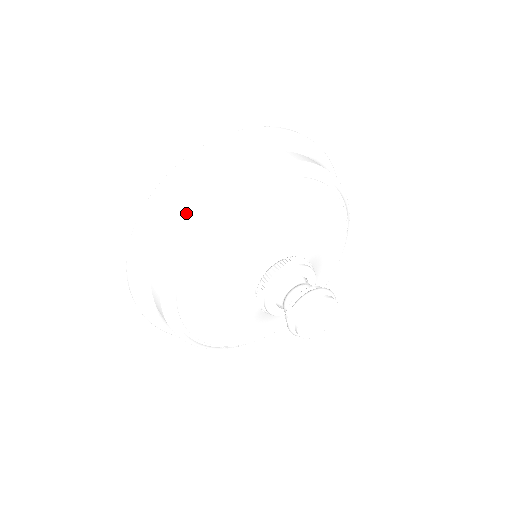
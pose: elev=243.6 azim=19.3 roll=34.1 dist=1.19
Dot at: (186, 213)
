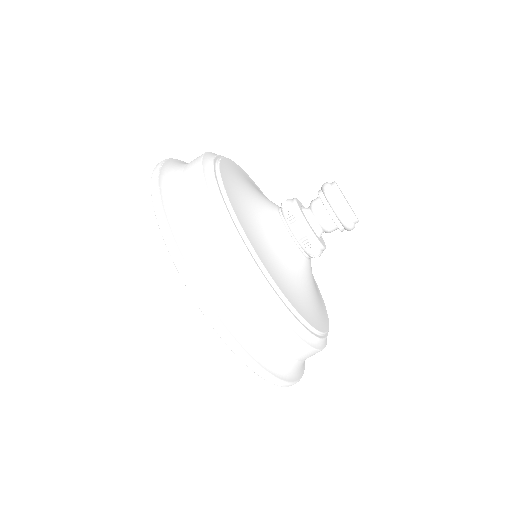
Dot at: (194, 170)
